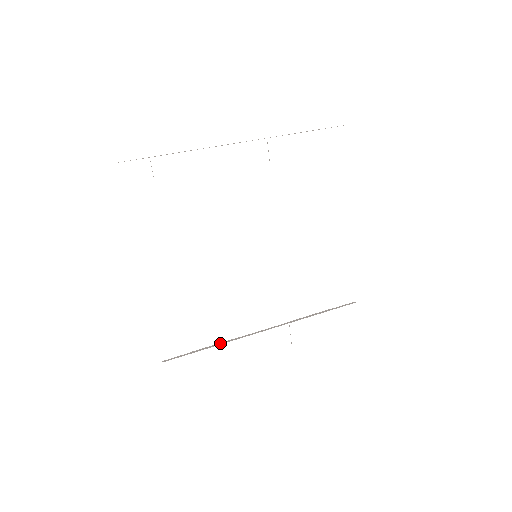
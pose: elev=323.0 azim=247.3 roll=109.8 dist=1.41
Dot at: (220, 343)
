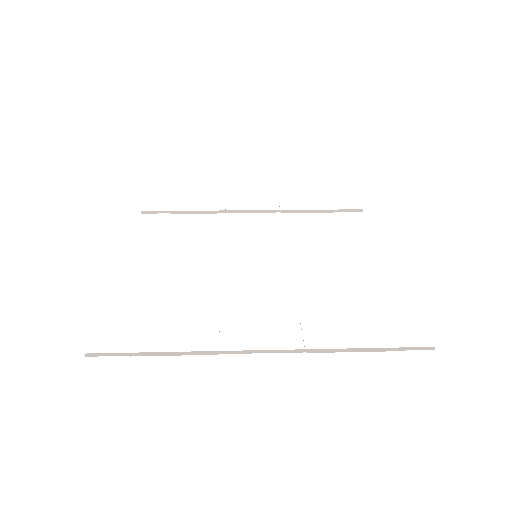
Dot at: occluded
